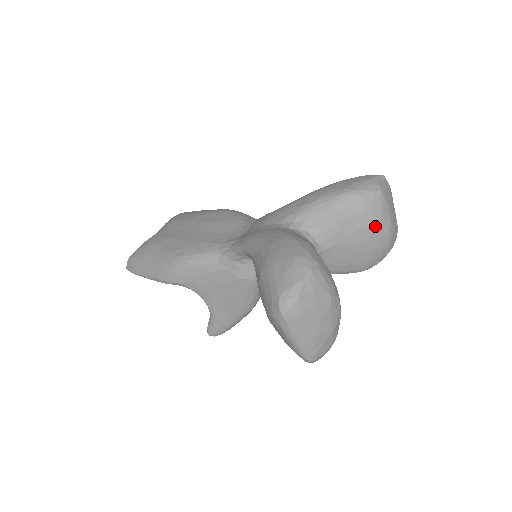
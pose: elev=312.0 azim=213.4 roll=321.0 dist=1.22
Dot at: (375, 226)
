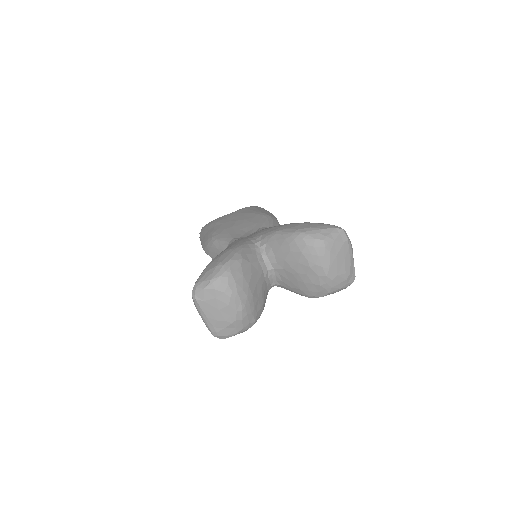
Dot at: (311, 266)
